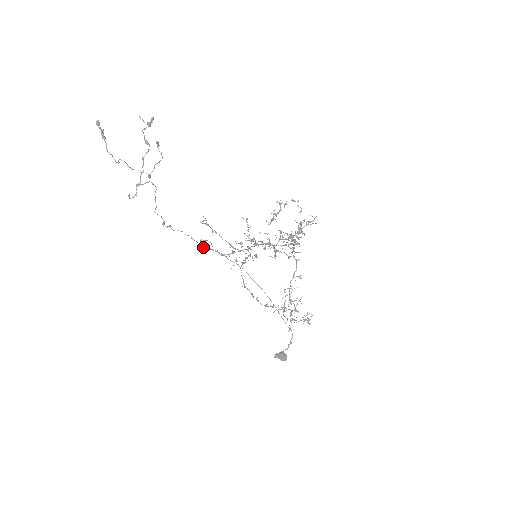
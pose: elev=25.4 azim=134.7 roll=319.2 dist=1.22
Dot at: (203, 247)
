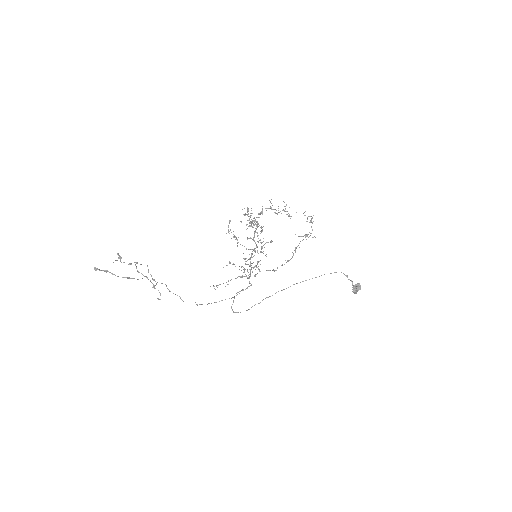
Dot at: (233, 297)
